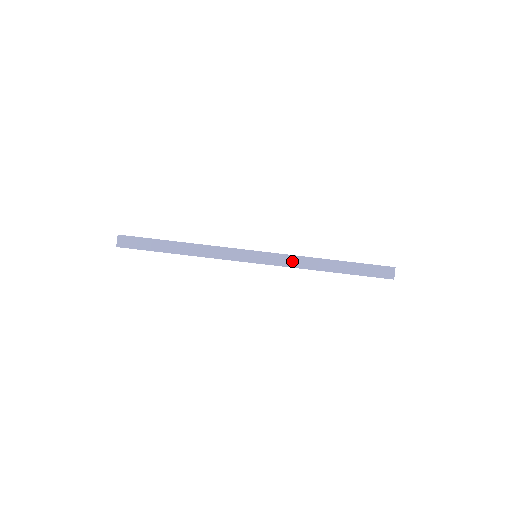
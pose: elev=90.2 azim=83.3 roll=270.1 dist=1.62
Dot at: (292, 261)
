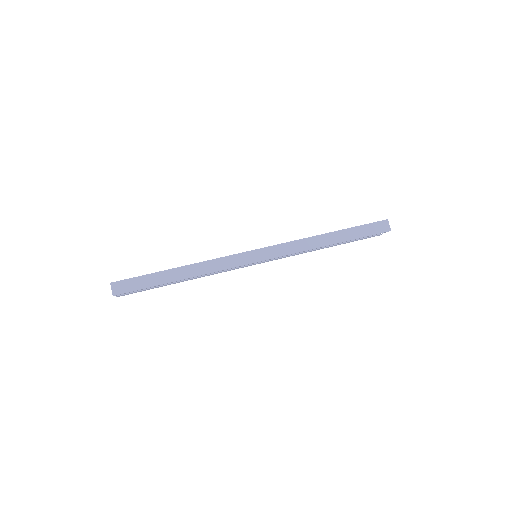
Dot at: (293, 247)
